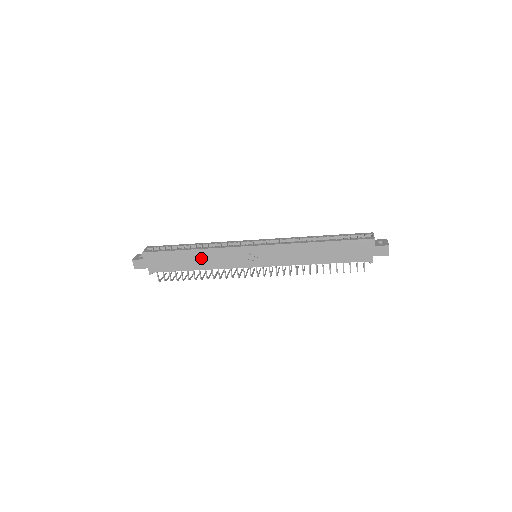
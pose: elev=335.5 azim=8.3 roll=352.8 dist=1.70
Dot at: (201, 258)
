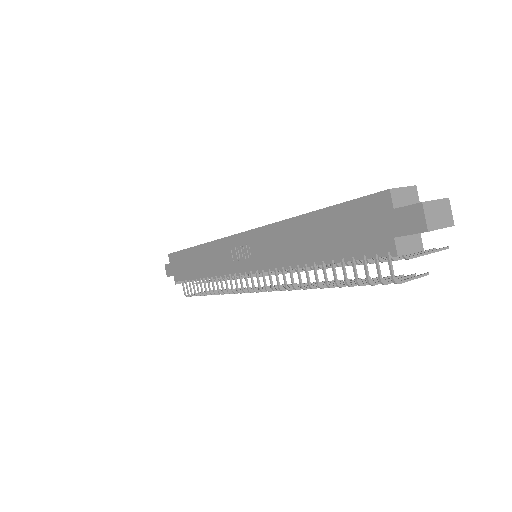
Dot at: (202, 259)
